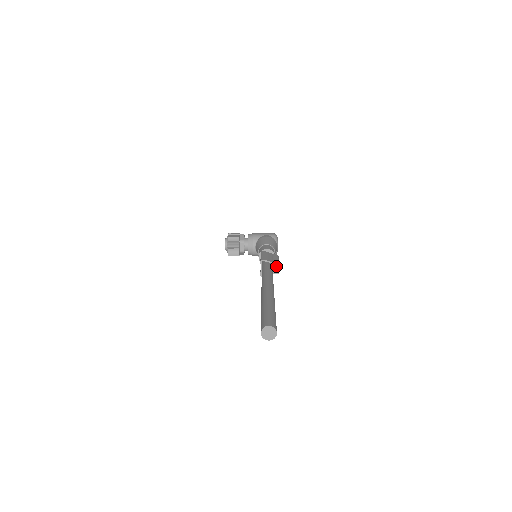
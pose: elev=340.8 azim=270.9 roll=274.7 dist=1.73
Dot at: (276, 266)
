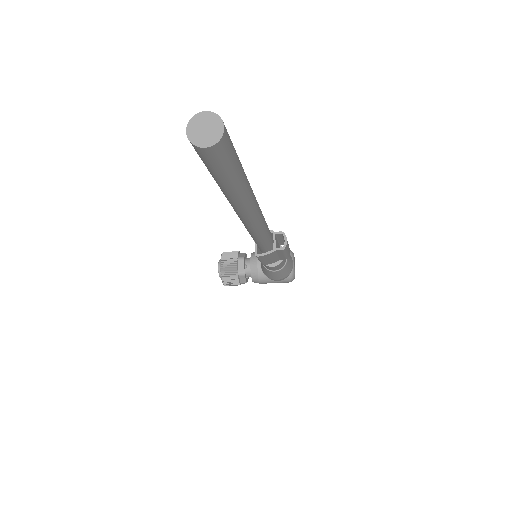
Dot at: occluded
